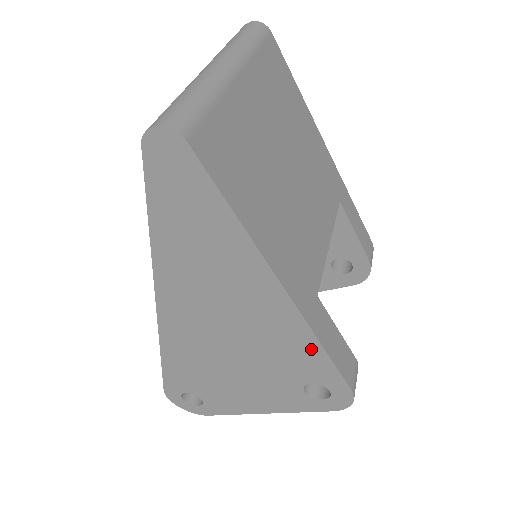
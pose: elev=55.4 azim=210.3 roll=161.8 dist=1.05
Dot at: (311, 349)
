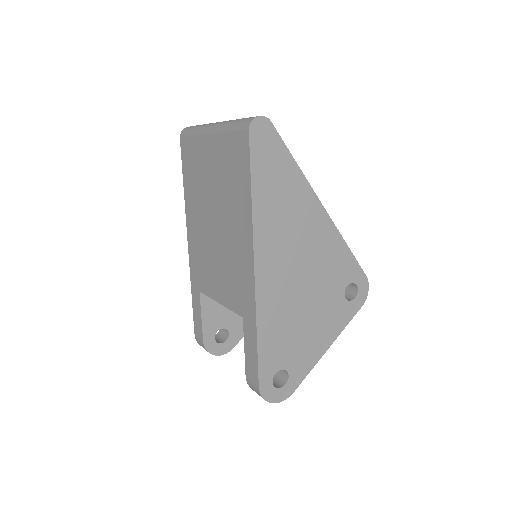
Dot at: (342, 251)
